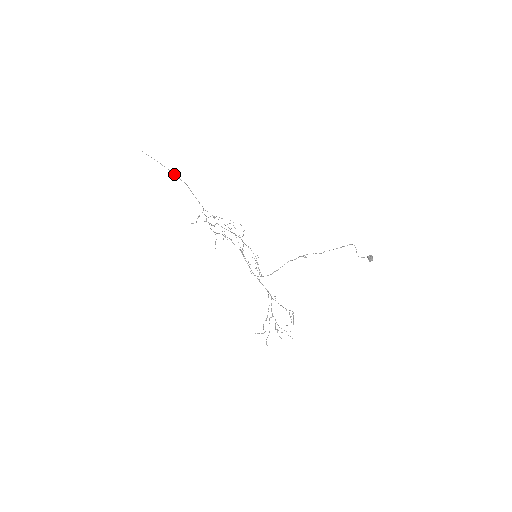
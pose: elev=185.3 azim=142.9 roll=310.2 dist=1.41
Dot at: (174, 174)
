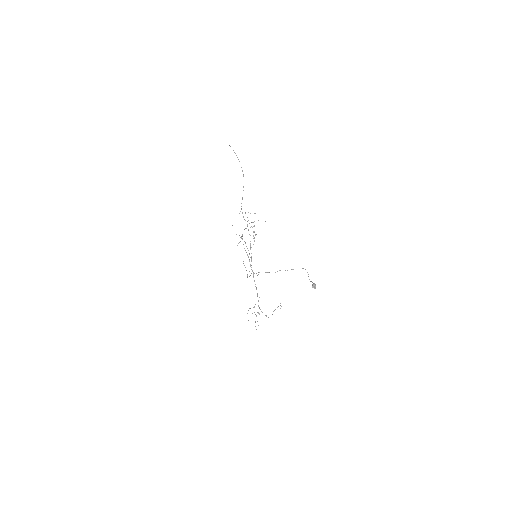
Dot at: occluded
